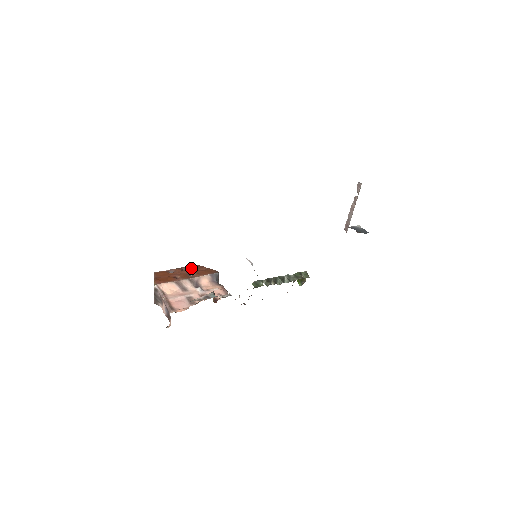
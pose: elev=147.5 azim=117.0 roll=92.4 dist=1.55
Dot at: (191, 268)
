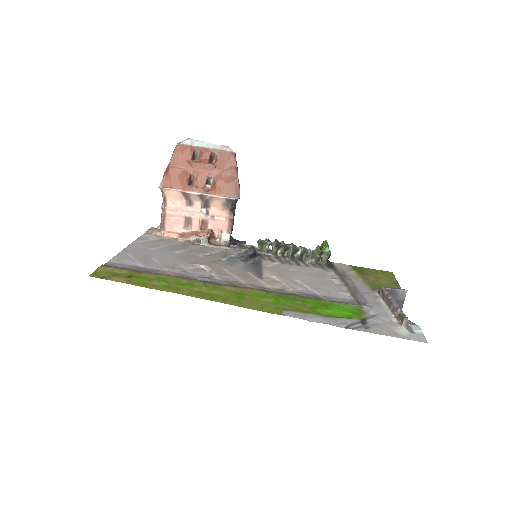
Dot at: (221, 160)
